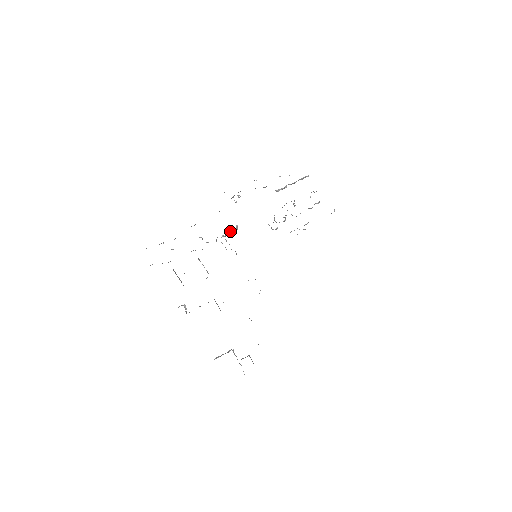
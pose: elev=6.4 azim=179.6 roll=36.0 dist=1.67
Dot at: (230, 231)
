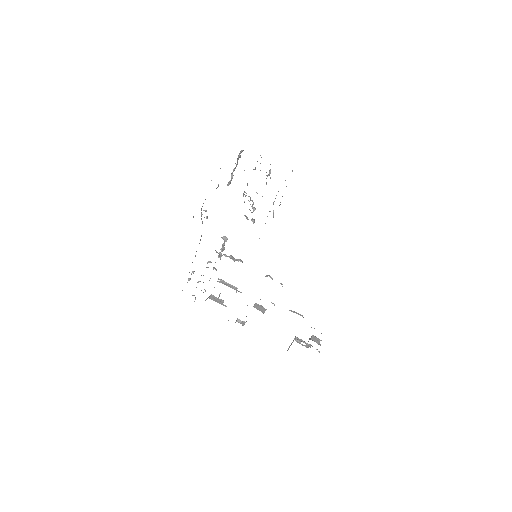
Dot at: (222, 246)
